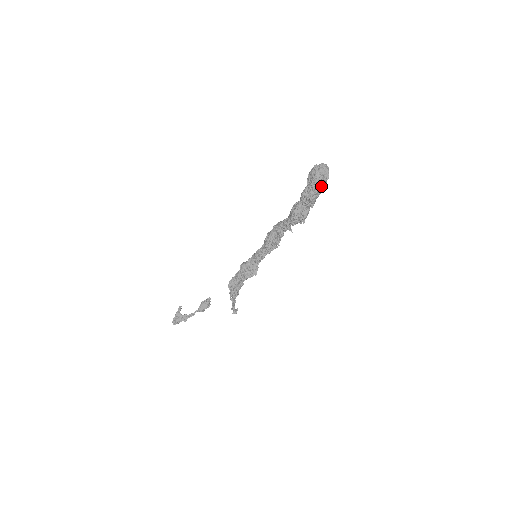
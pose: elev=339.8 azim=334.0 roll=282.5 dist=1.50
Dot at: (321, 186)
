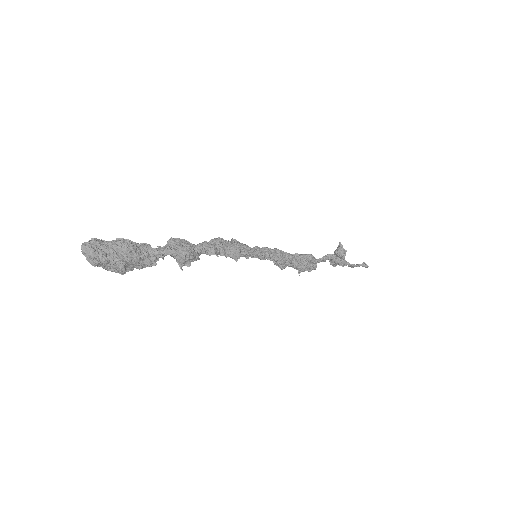
Dot at: (107, 266)
